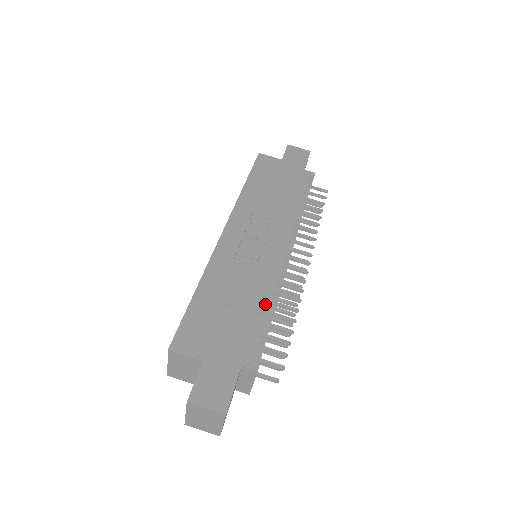
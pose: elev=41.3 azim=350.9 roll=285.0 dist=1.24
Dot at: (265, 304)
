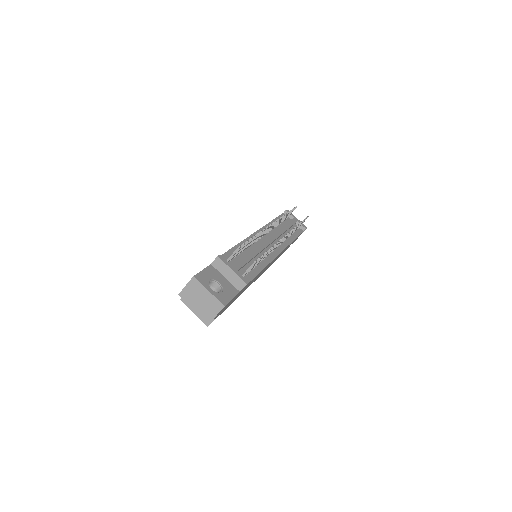
Dot at: occluded
